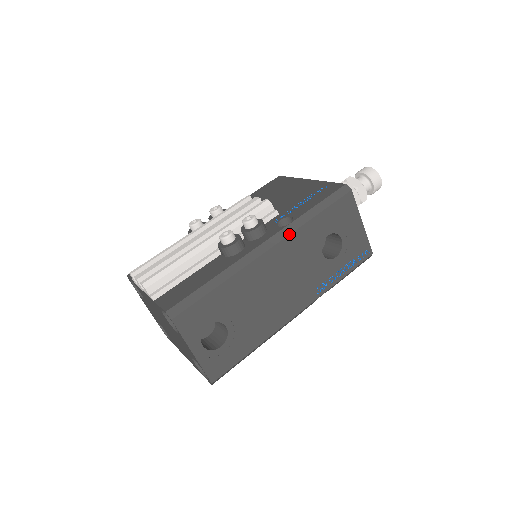
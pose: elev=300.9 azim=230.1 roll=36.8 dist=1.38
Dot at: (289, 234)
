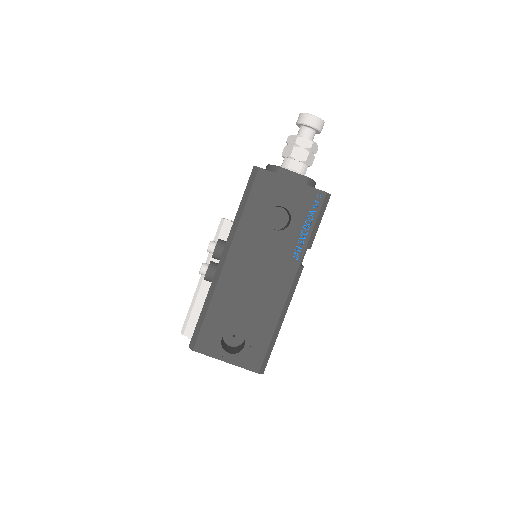
Dot at: (232, 239)
